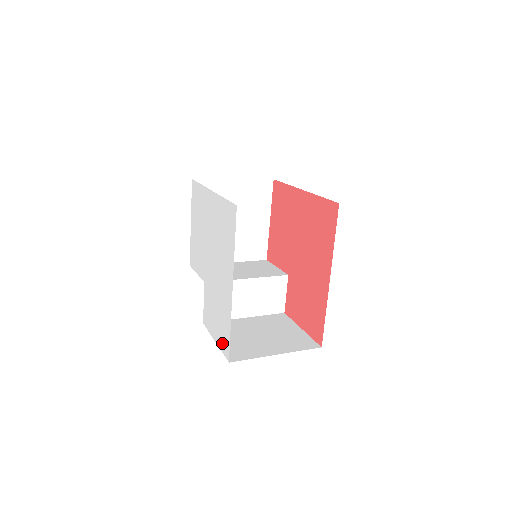
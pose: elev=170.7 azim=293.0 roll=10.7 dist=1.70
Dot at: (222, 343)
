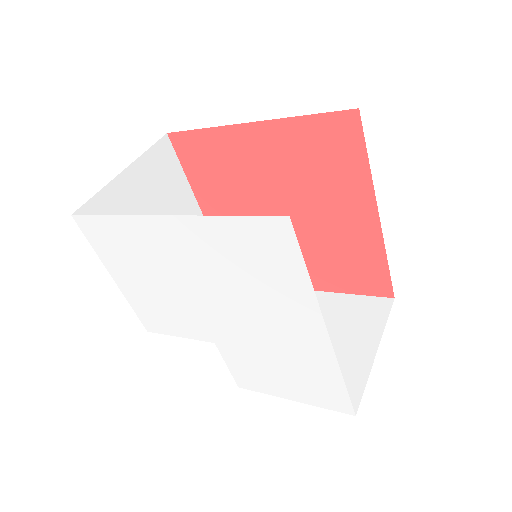
Dot at: (321, 400)
